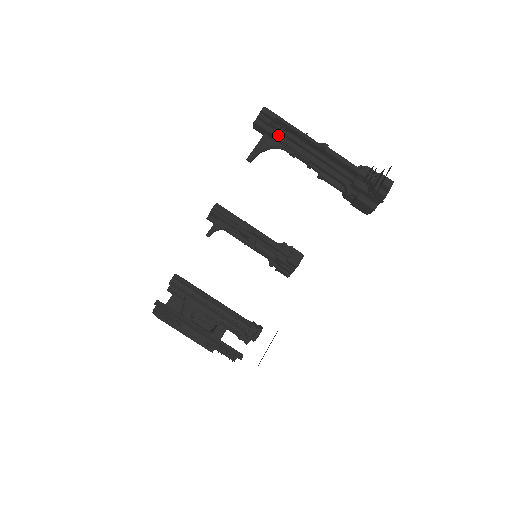
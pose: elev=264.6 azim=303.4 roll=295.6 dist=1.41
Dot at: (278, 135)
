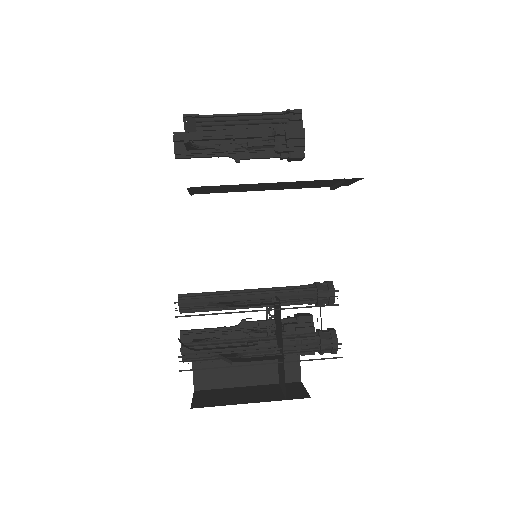
Dot at: (197, 136)
